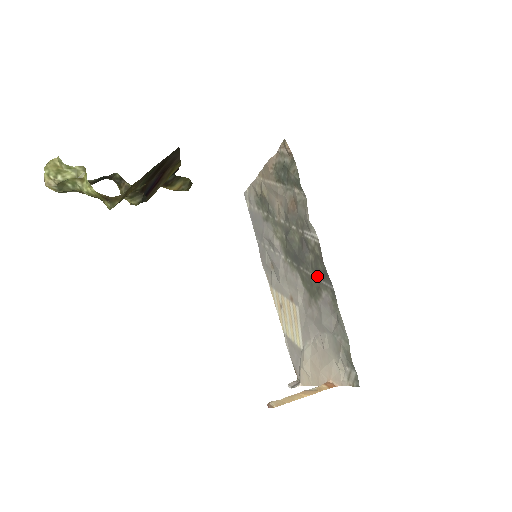
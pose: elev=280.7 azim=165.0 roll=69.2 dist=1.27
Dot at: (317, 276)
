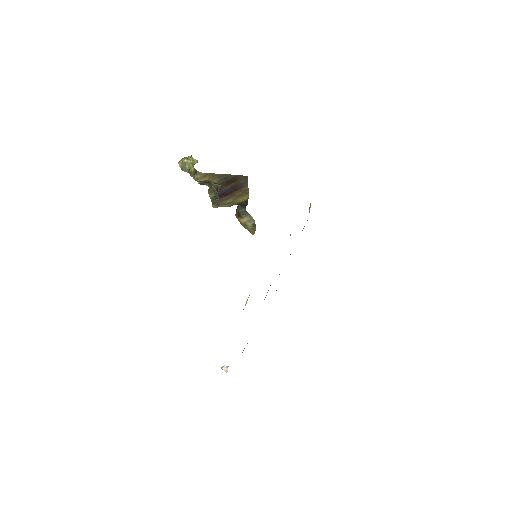
Dot at: occluded
